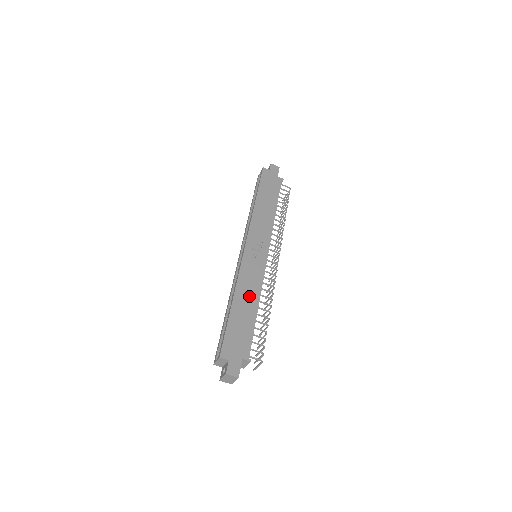
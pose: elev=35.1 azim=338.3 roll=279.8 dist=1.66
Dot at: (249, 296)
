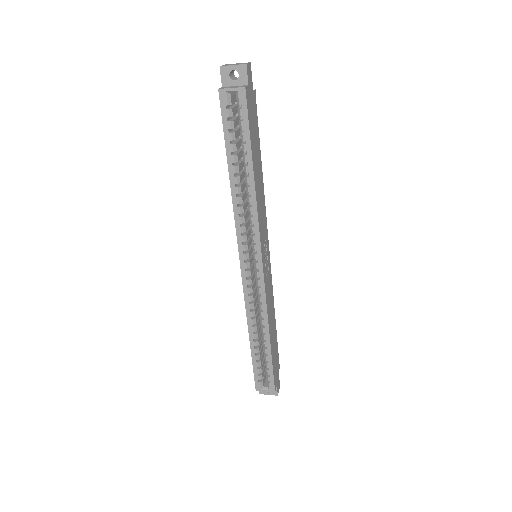
Dot at: (272, 317)
